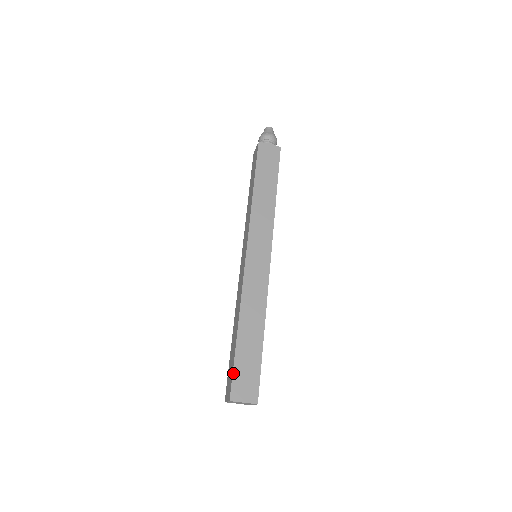
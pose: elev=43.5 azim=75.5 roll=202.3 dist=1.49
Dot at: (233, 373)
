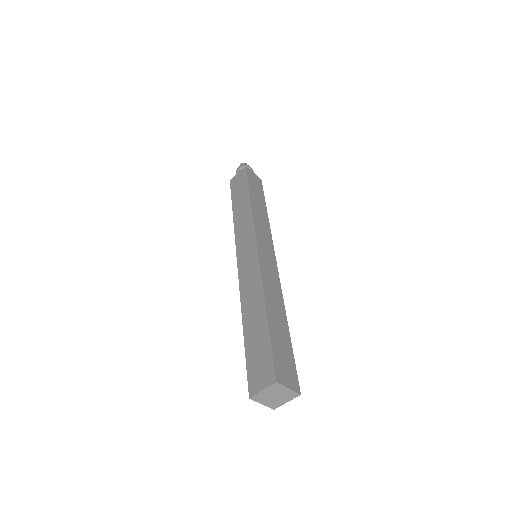
Dot at: (273, 352)
